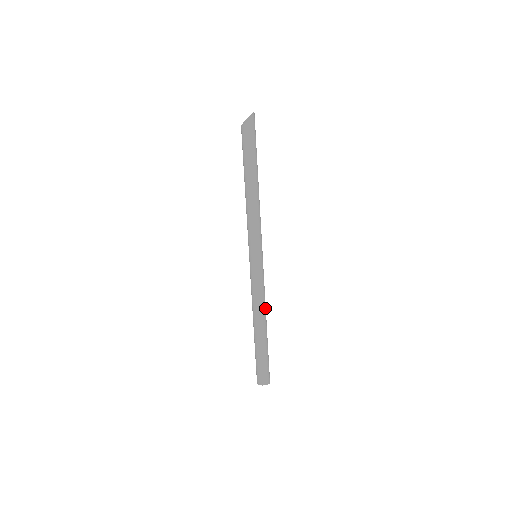
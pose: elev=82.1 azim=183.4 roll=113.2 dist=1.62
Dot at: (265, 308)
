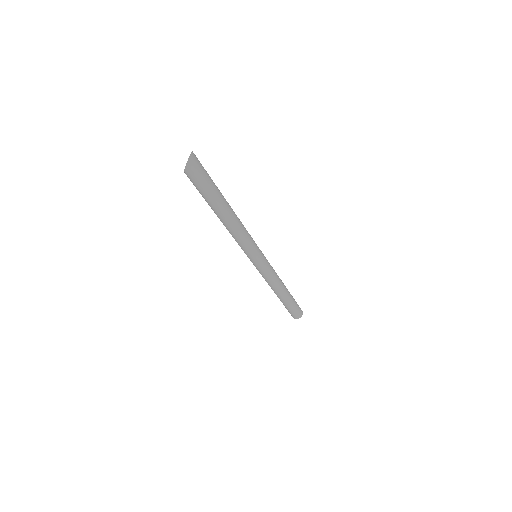
Dot at: (278, 286)
